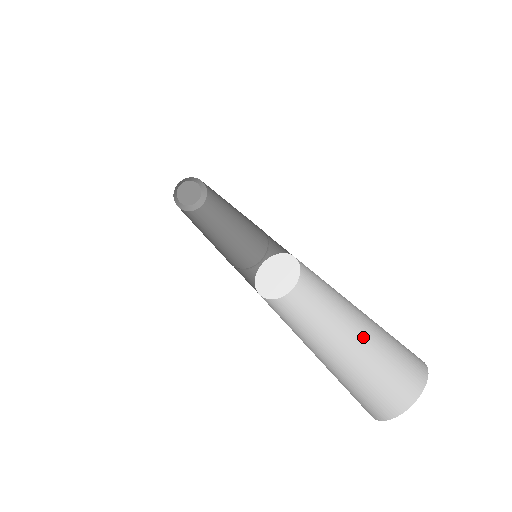
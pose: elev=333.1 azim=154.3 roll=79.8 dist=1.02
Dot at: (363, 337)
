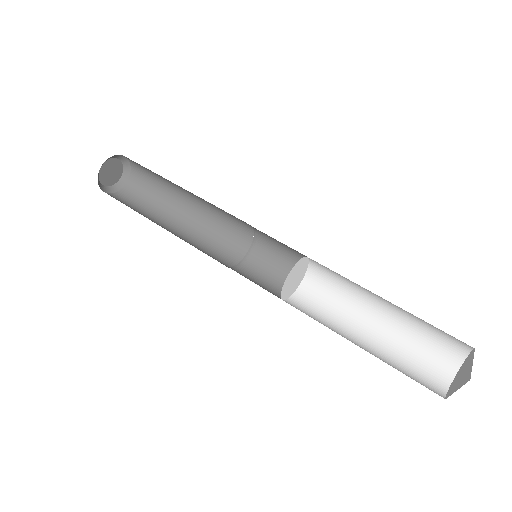
Dot at: (403, 310)
